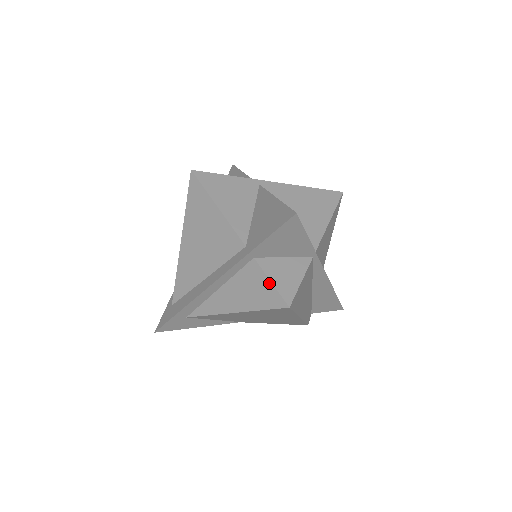
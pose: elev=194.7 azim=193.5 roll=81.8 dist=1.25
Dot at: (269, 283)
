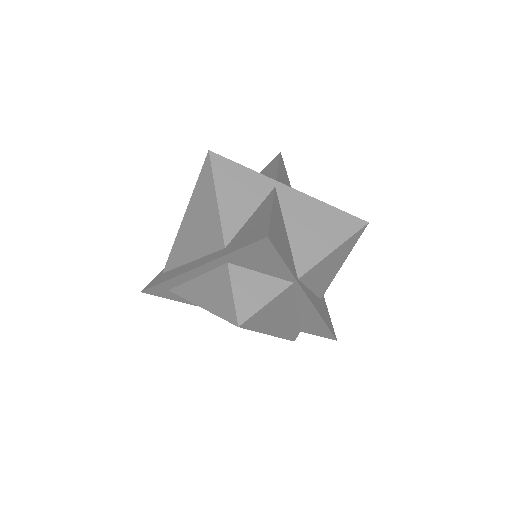
Dot at: (231, 294)
